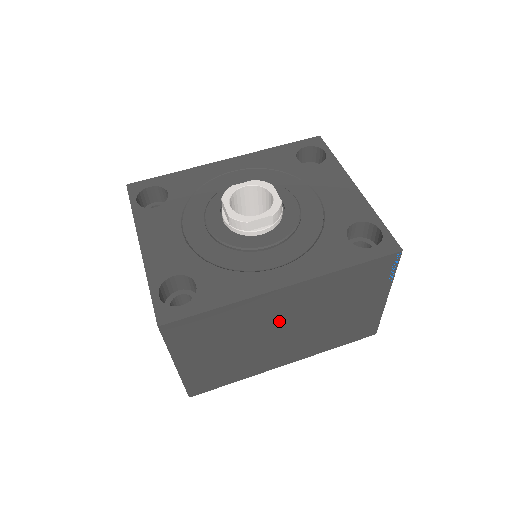
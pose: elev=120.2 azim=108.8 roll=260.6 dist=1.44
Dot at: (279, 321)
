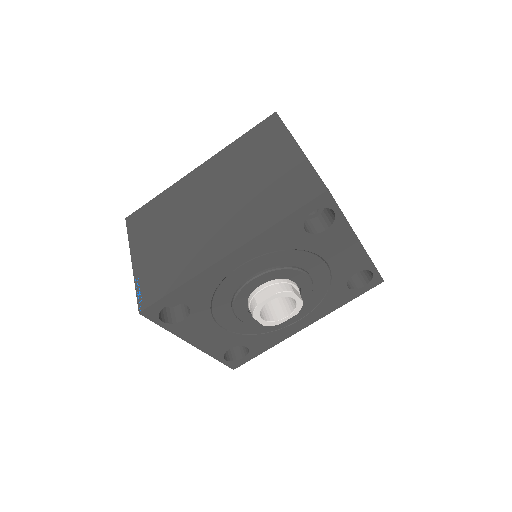
Dot at: occluded
